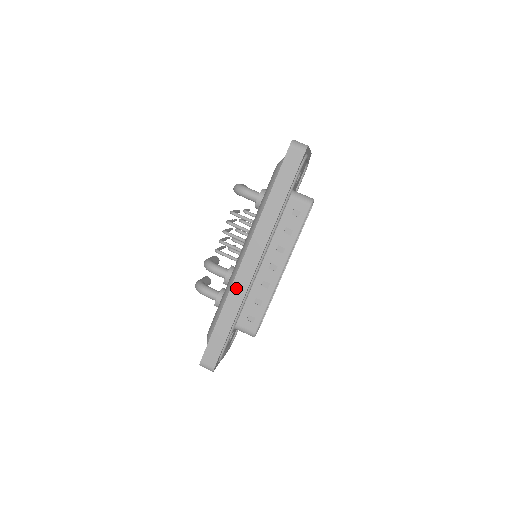
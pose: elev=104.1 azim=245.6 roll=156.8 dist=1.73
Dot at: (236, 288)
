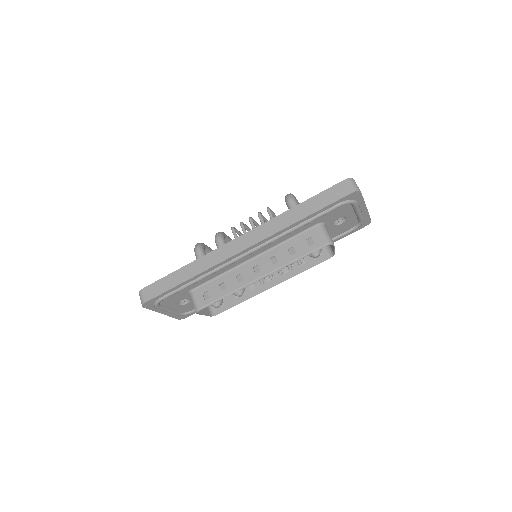
Dot at: (214, 255)
